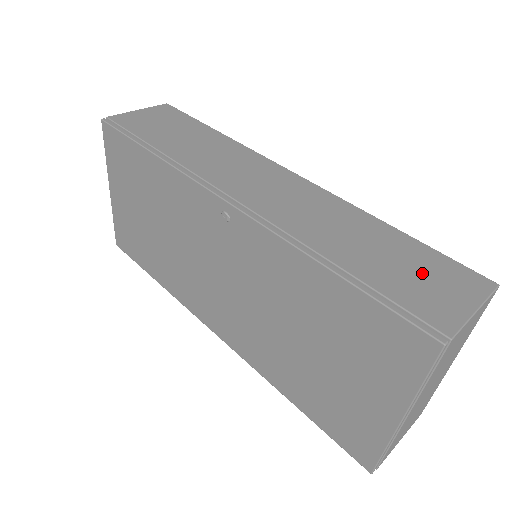
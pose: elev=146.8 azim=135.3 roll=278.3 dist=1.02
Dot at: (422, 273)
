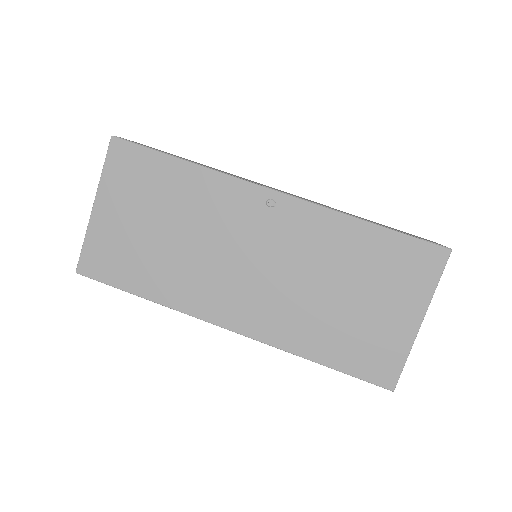
Dot at: occluded
